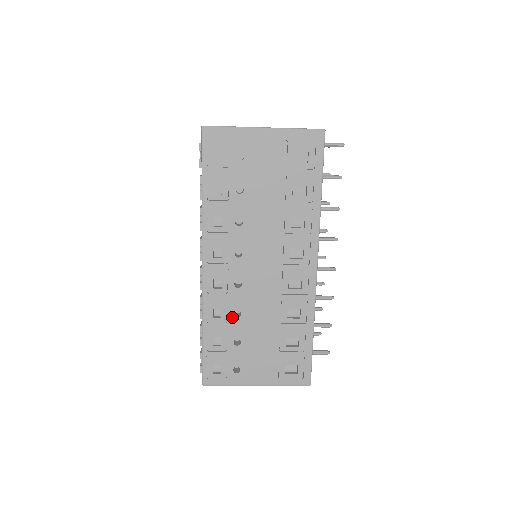
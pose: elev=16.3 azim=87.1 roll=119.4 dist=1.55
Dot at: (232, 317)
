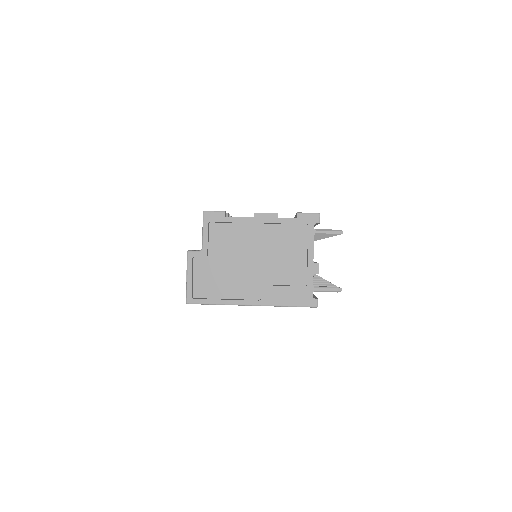
Dot at: occluded
